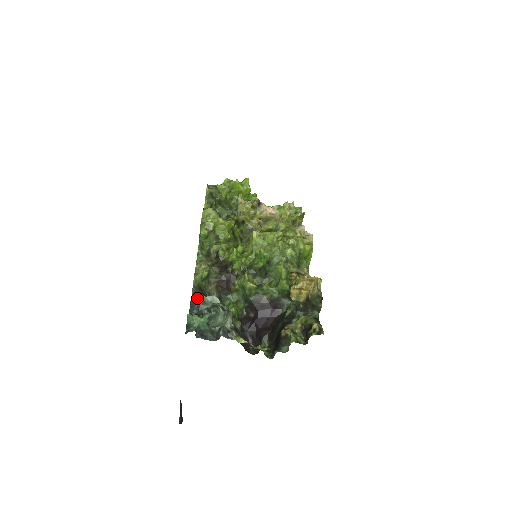
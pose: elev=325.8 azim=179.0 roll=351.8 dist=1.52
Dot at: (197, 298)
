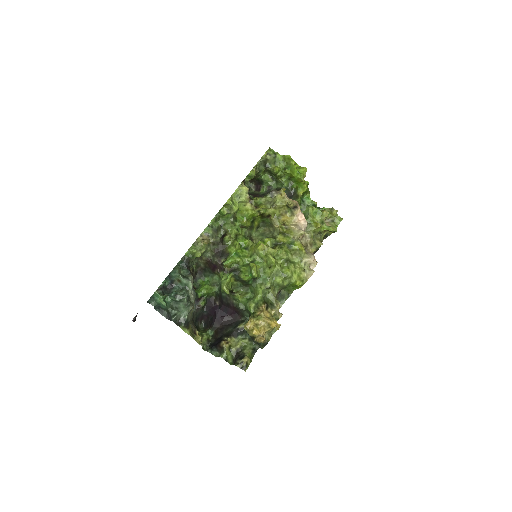
Dot at: (175, 276)
